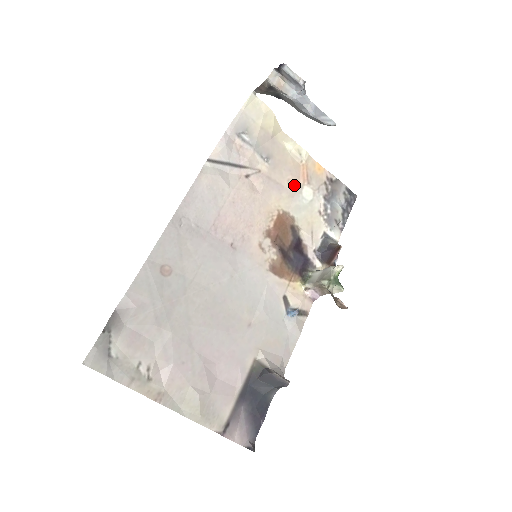
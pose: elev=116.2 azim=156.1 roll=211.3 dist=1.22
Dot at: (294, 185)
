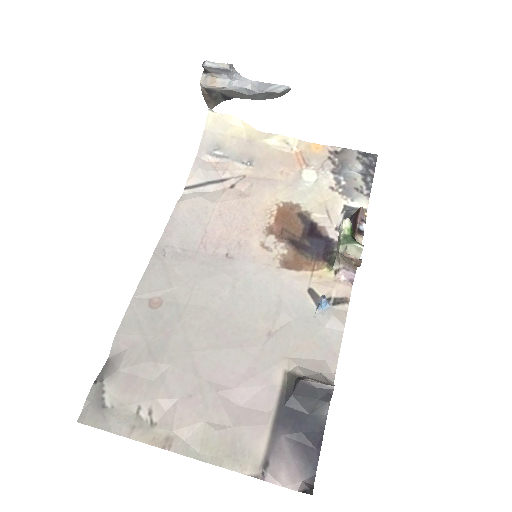
Dot at: (290, 174)
